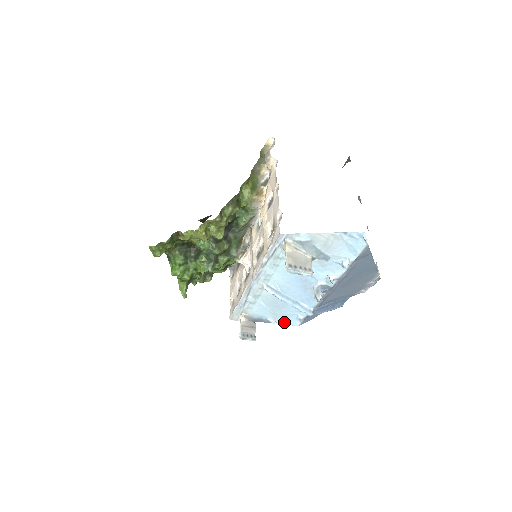
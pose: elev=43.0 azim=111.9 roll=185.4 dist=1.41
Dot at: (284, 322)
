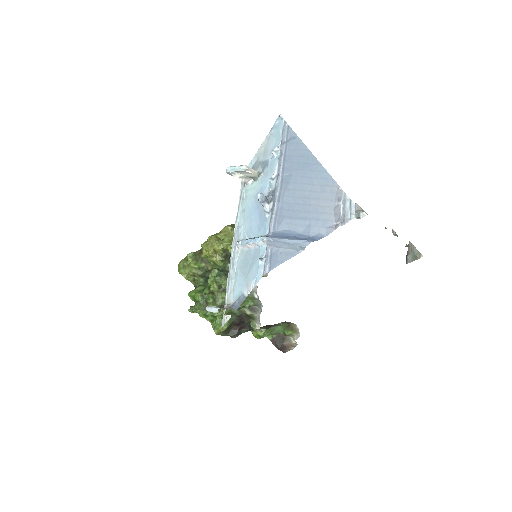
Dot at: (254, 284)
